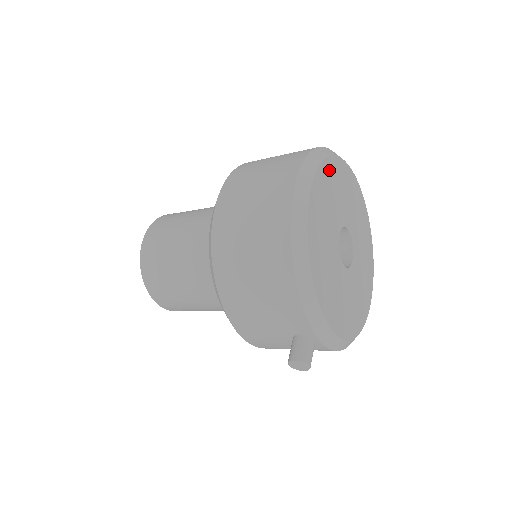
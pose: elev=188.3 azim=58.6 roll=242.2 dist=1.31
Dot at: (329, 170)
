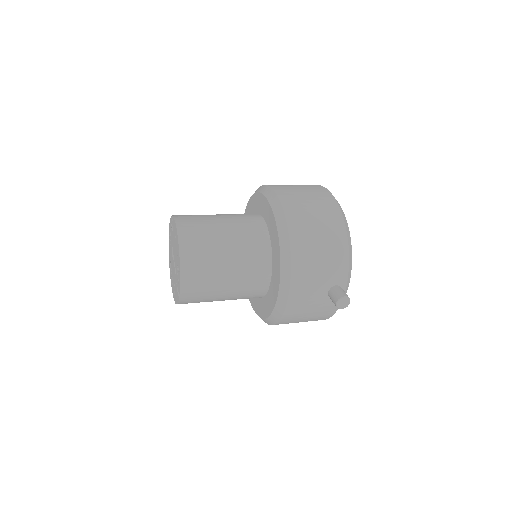
Dot at: occluded
